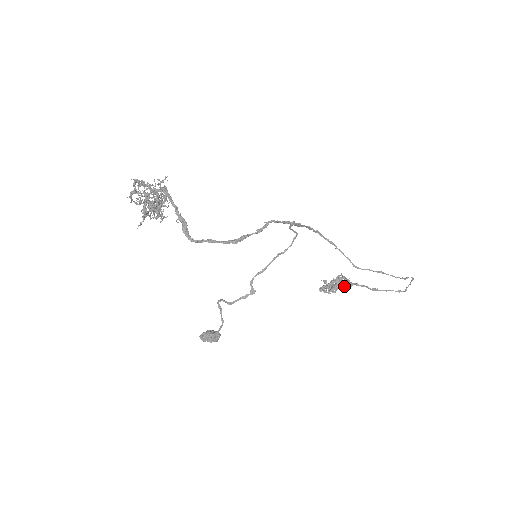
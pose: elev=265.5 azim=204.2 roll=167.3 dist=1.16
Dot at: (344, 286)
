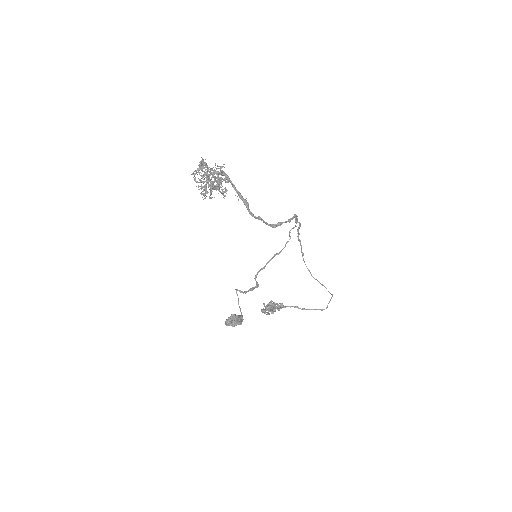
Dot at: (279, 308)
